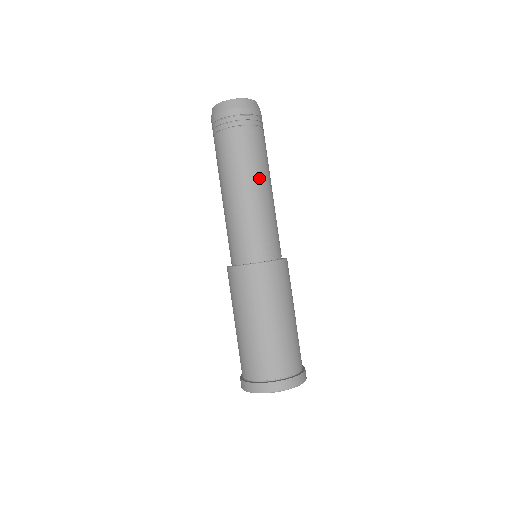
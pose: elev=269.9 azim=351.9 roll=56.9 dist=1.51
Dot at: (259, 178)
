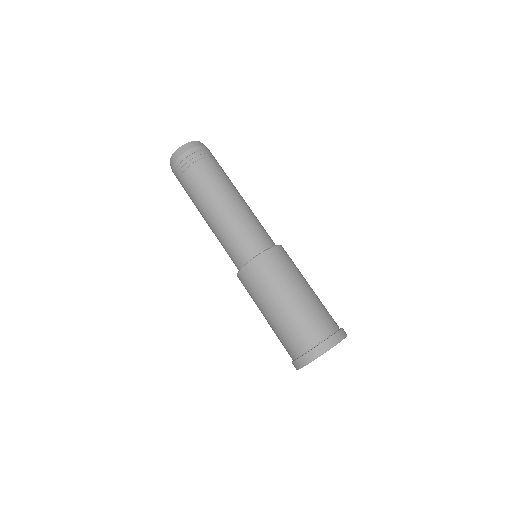
Dot at: (227, 193)
